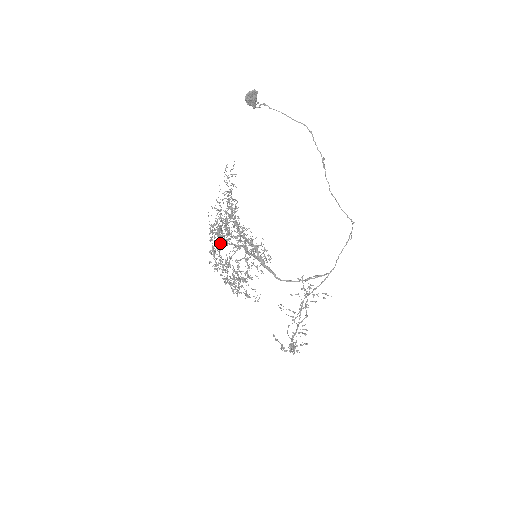
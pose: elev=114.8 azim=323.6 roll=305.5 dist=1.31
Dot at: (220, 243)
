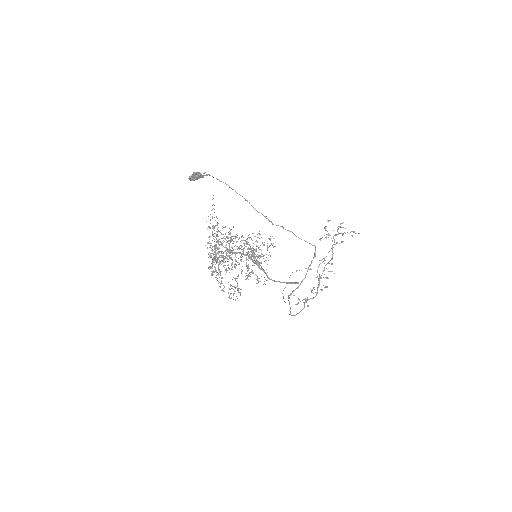
Dot at: occluded
